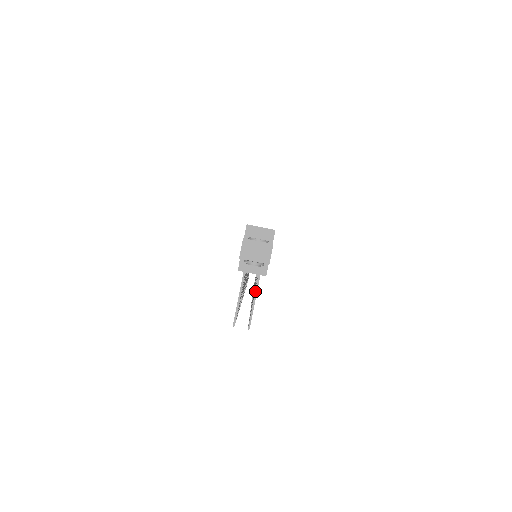
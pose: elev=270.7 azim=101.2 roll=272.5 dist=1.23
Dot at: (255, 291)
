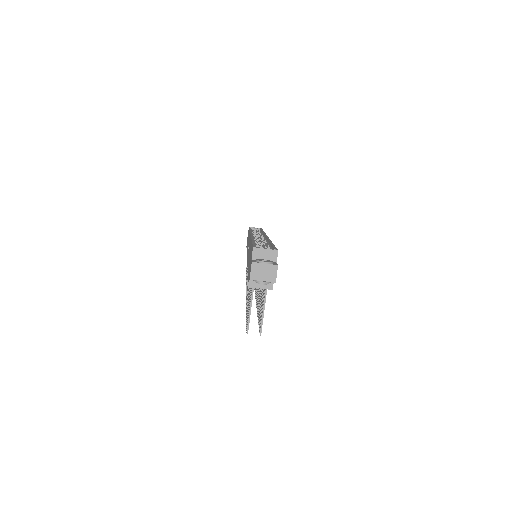
Dot at: (264, 302)
